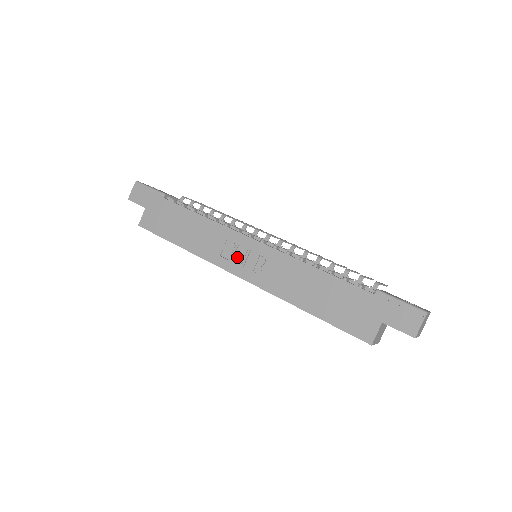
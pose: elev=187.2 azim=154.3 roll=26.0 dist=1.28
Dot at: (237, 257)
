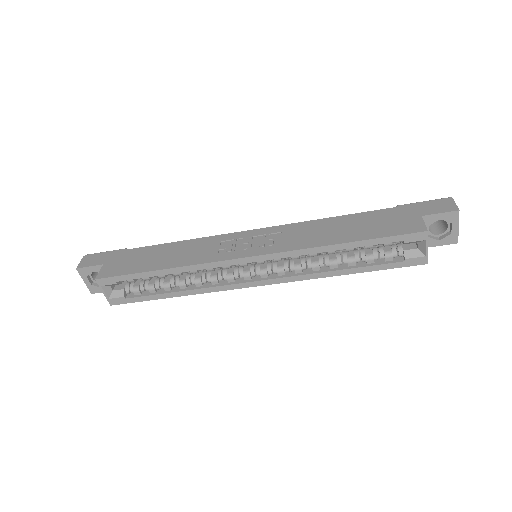
Dot at: (239, 247)
